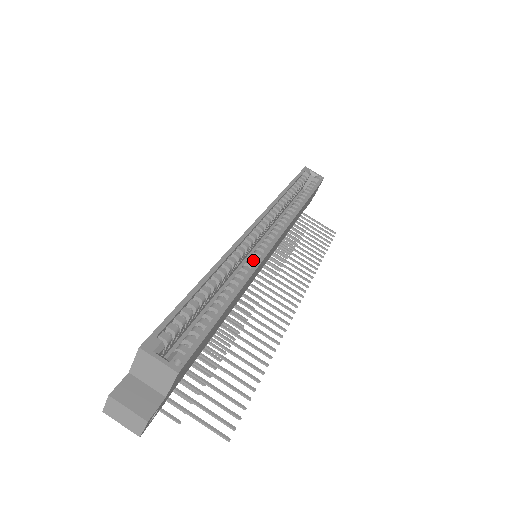
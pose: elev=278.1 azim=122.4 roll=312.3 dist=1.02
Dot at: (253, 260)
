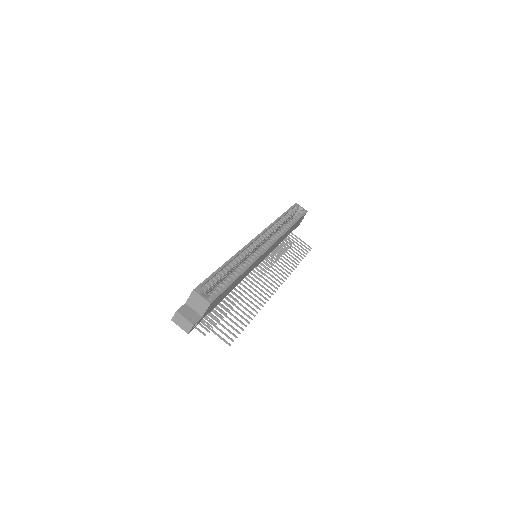
Dot at: (253, 257)
